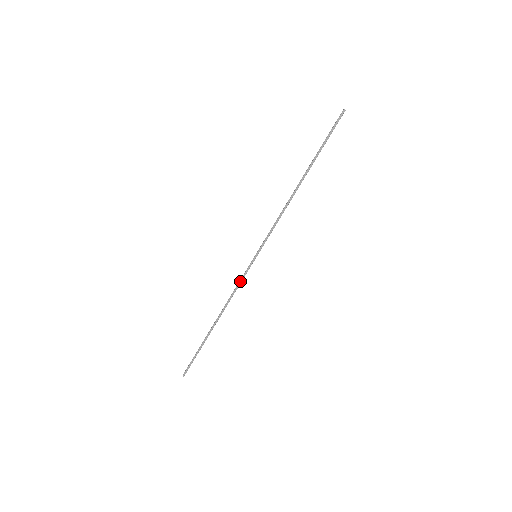
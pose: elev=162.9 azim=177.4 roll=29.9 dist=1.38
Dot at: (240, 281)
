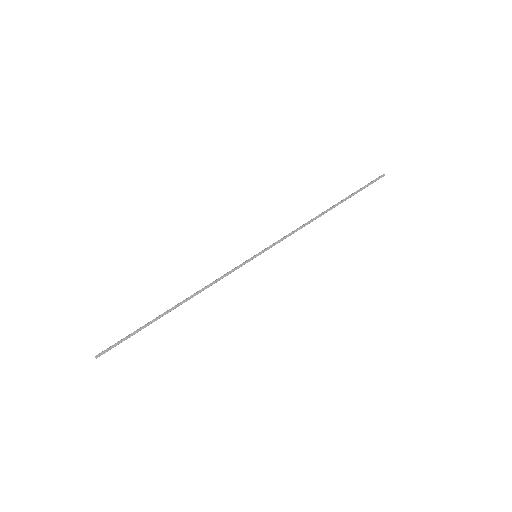
Dot at: (227, 273)
